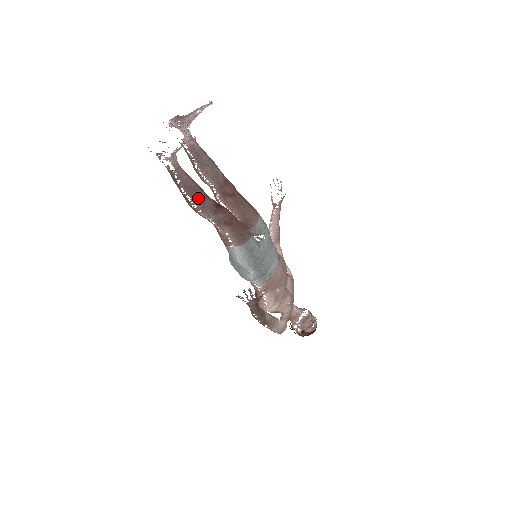
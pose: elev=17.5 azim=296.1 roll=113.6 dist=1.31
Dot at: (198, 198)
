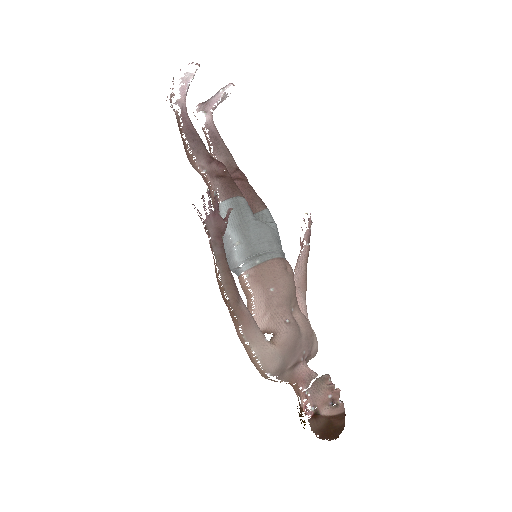
Dot at: (195, 143)
